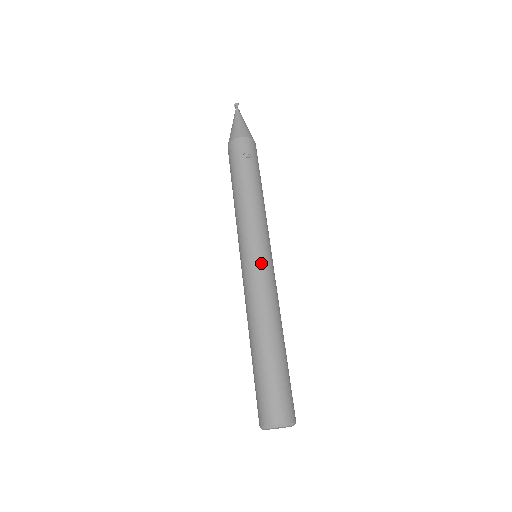
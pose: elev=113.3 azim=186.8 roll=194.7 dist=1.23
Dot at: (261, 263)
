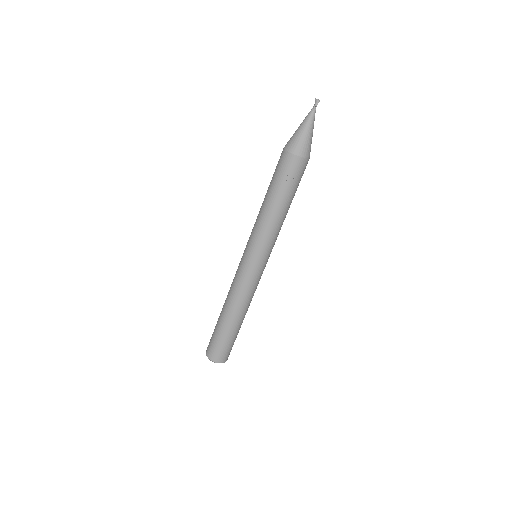
Dot at: (251, 271)
